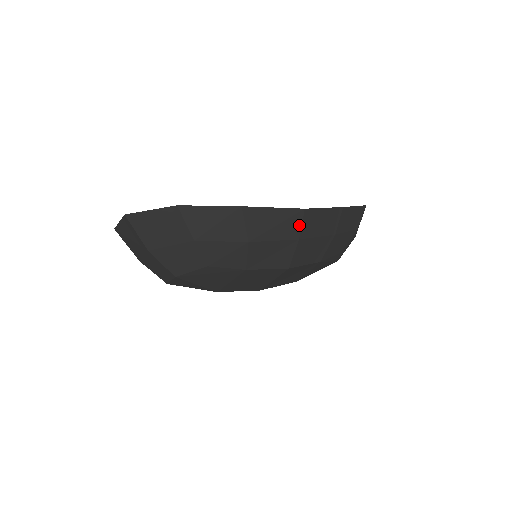
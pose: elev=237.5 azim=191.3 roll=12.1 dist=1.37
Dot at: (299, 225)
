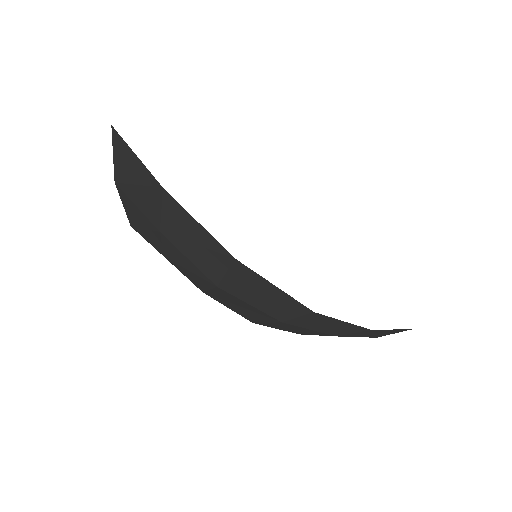
Dot at: (293, 315)
